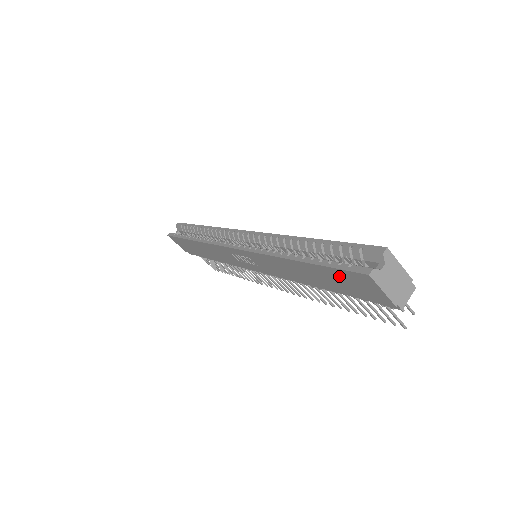
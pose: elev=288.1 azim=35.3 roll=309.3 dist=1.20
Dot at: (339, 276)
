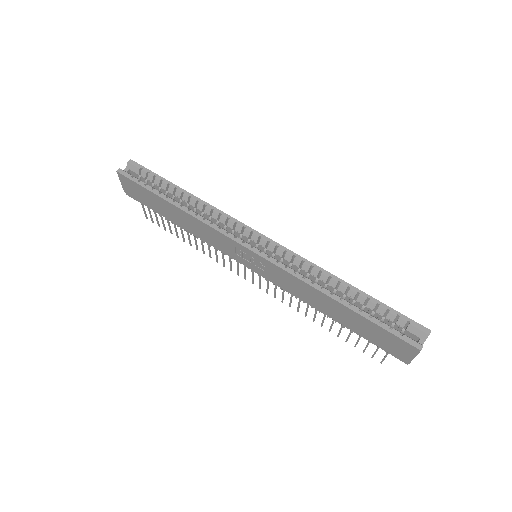
Dot at: (381, 333)
